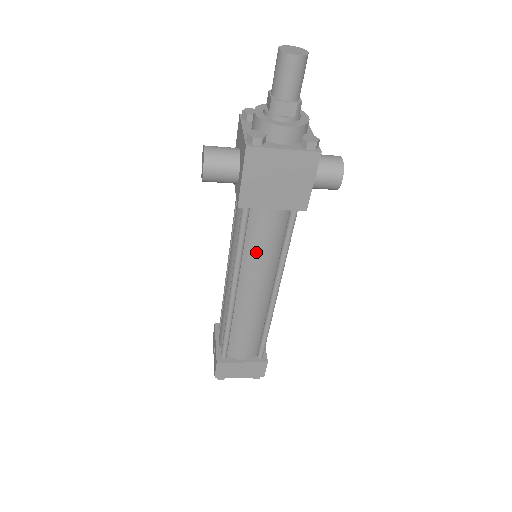
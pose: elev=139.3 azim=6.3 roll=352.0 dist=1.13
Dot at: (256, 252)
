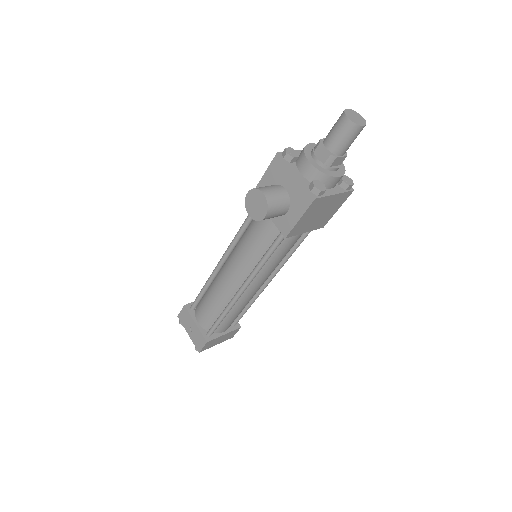
Dot at: (275, 261)
